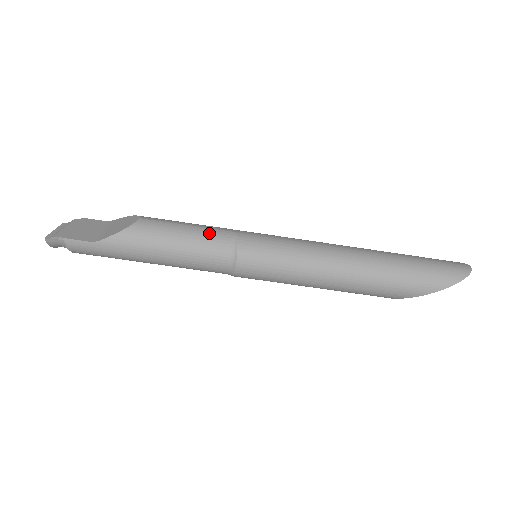
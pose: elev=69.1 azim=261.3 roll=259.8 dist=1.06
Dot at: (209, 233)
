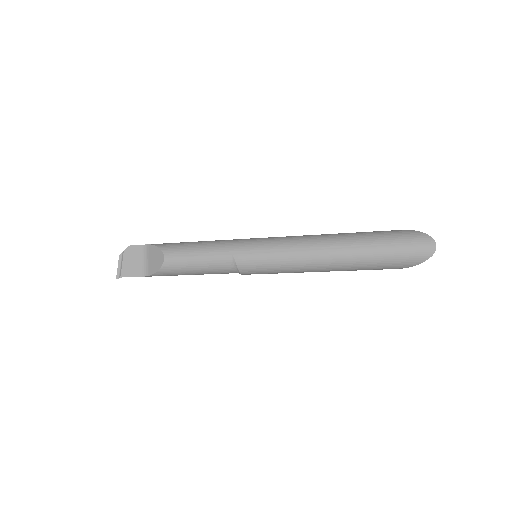
Dot at: (215, 261)
